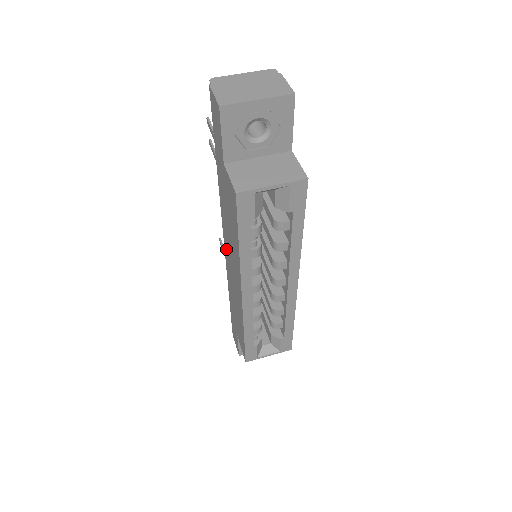
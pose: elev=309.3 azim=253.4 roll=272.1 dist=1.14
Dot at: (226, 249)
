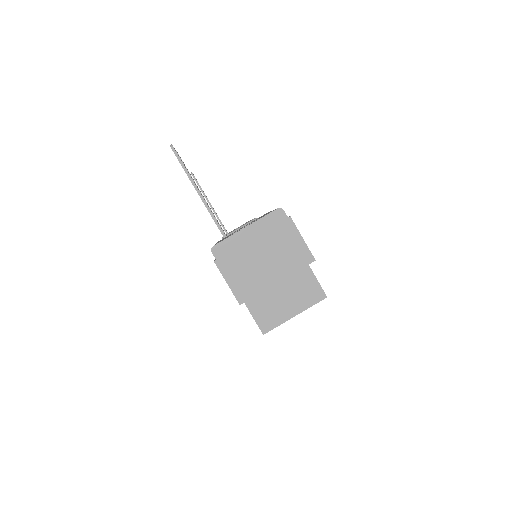
Dot at: occluded
